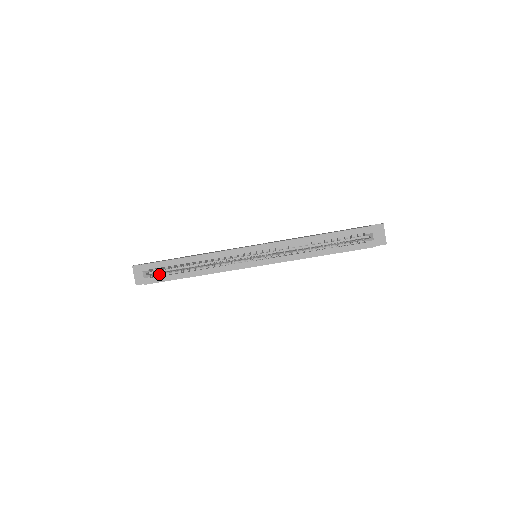
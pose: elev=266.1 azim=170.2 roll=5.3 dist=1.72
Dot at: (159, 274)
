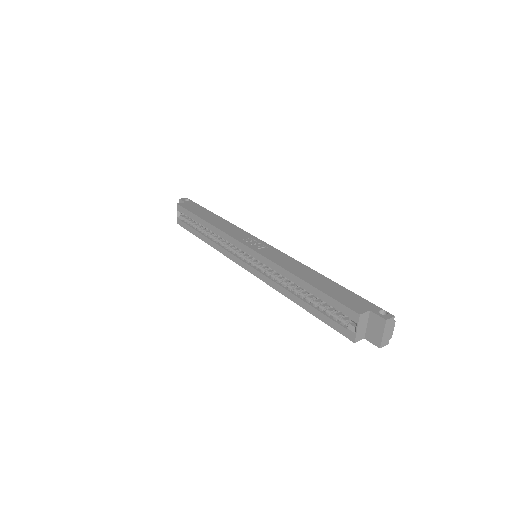
Dot at: (187, 221)
